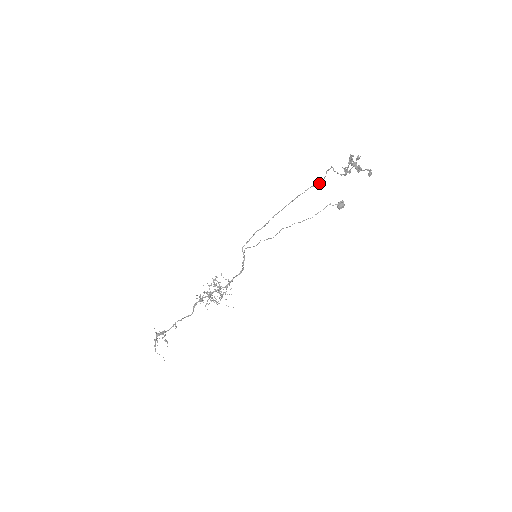
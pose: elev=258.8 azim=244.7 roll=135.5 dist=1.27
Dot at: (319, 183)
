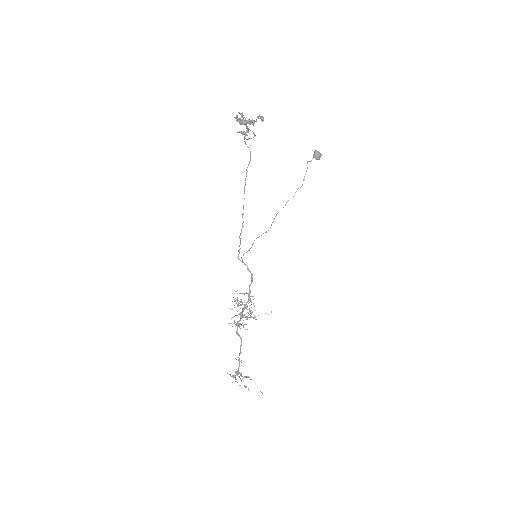
Dot at: (250, 158)
